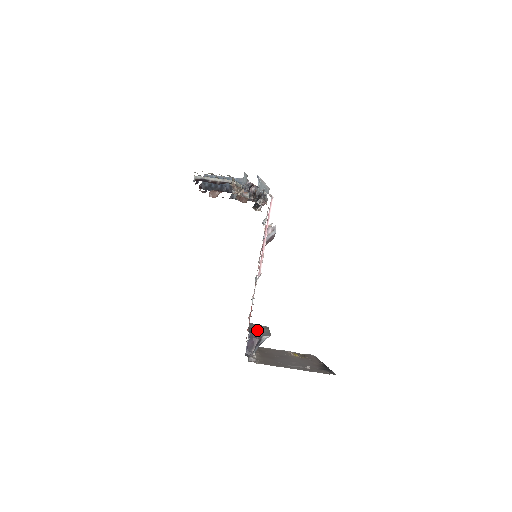
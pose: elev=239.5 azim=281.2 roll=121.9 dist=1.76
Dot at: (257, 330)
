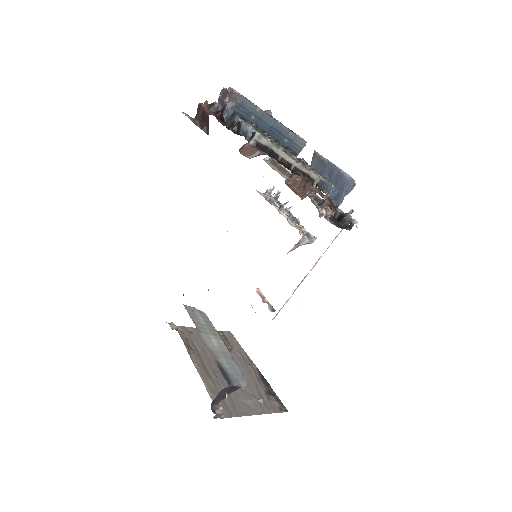
Dot at: (218, 354)
